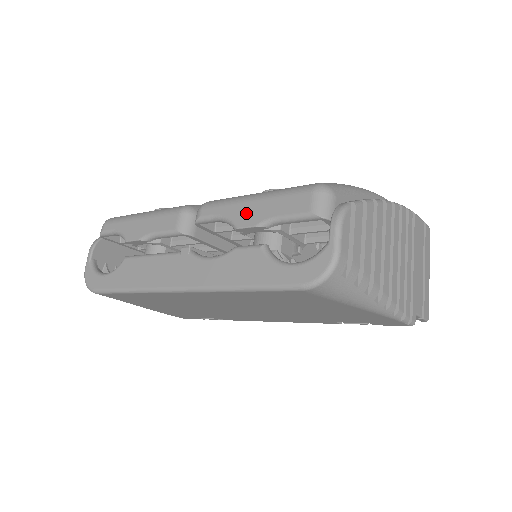
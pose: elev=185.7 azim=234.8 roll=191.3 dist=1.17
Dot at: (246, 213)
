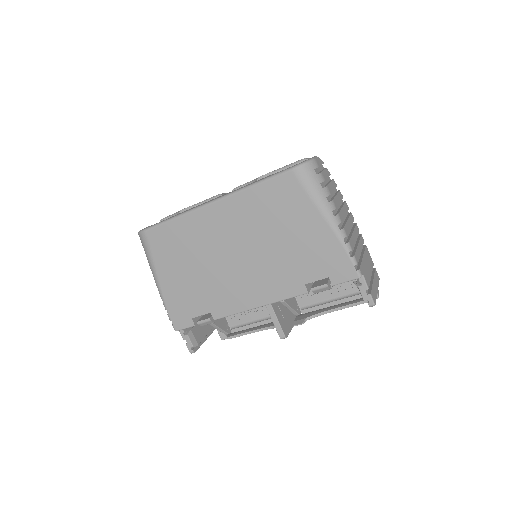
Dot at: occluded
